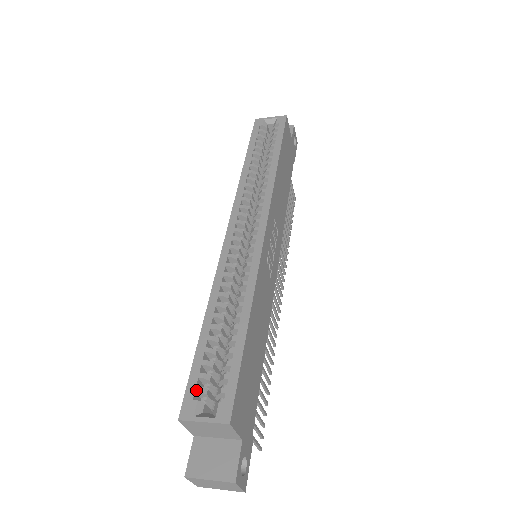
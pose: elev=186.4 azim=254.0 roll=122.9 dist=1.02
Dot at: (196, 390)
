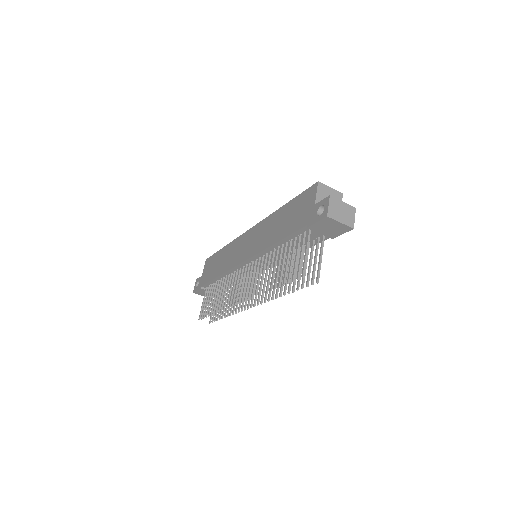
Dot at: occluded
